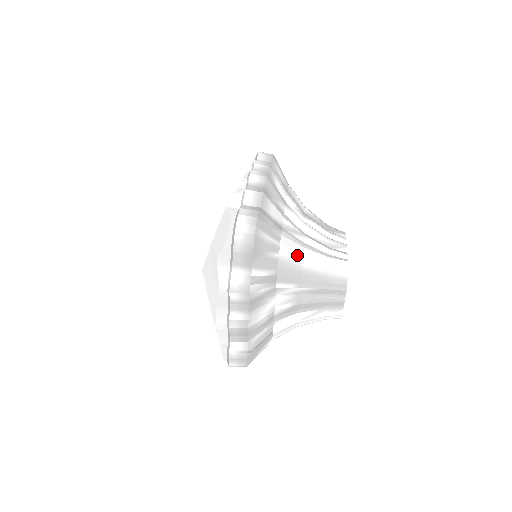
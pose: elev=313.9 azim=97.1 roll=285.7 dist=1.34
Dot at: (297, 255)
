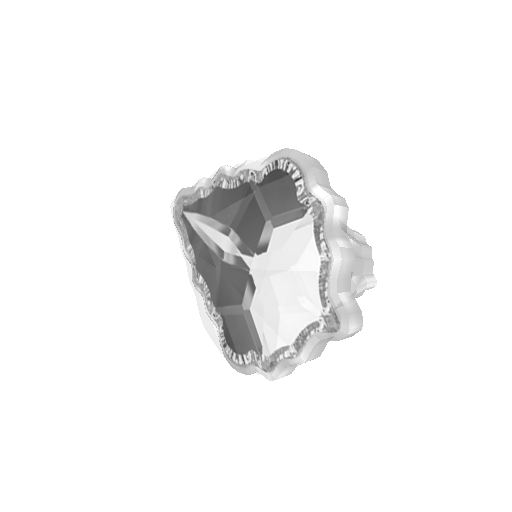
Dot at: occluded
